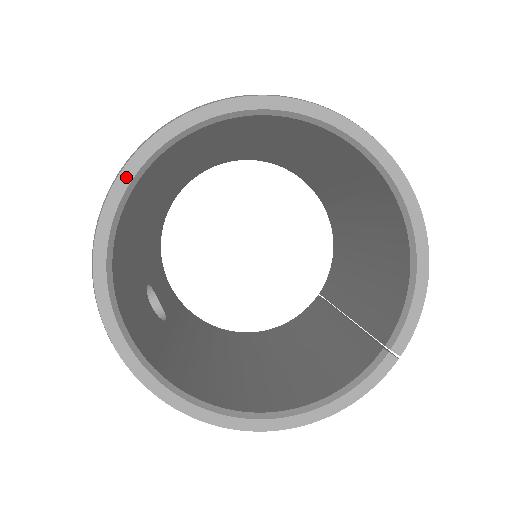
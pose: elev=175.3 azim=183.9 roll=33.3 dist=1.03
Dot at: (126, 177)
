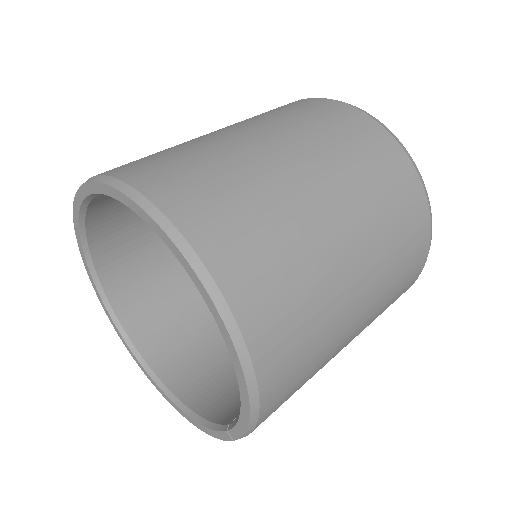
Dot at: (76, 210)
